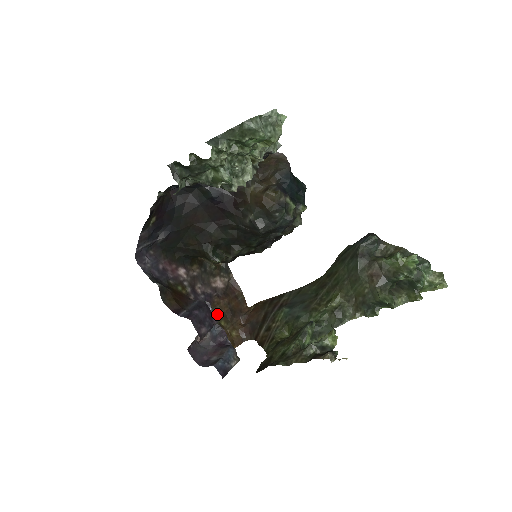
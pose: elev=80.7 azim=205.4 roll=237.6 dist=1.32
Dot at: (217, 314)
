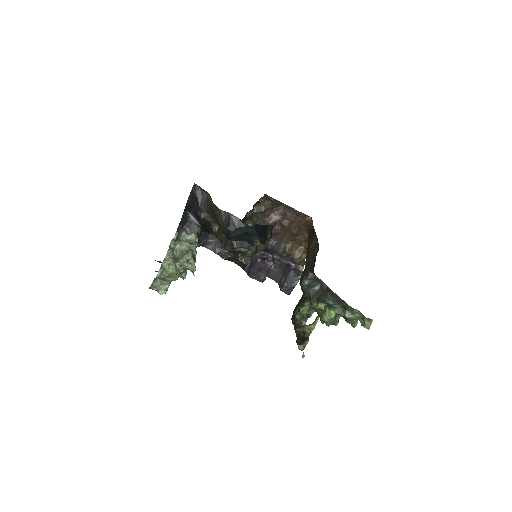
Dot at: (283, 239)
